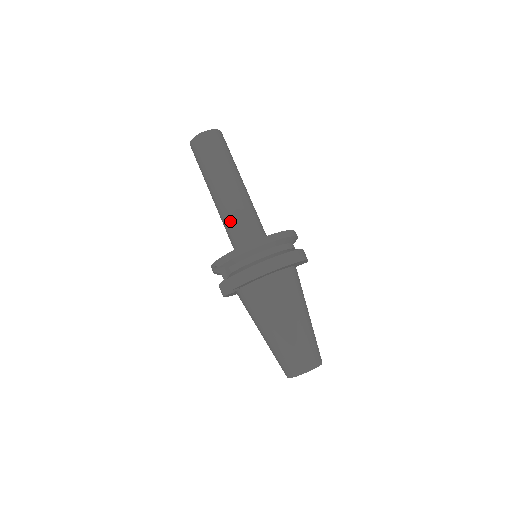
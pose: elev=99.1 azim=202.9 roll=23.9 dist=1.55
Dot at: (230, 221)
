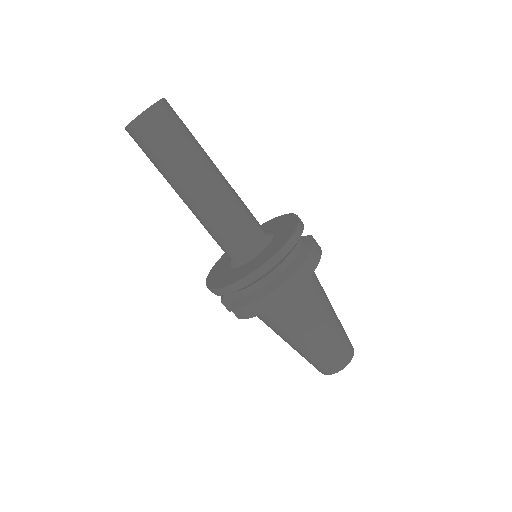
Dot at: (214, 231)
